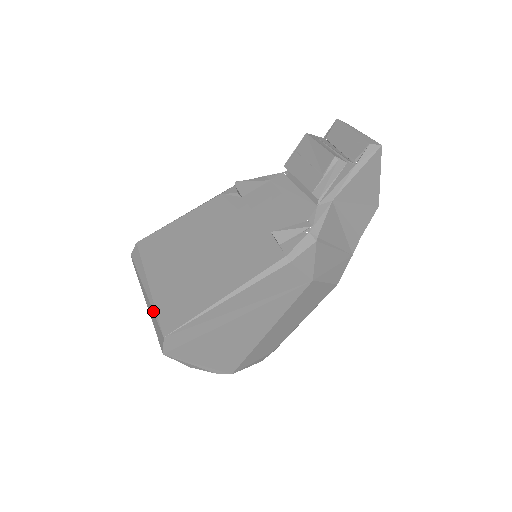
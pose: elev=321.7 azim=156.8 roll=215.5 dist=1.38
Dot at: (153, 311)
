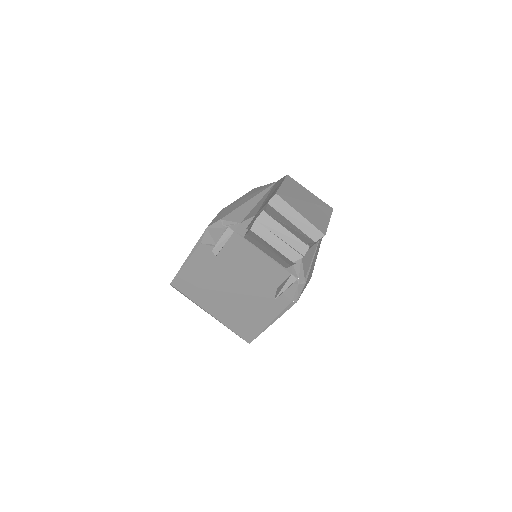
Dot at: occluded
